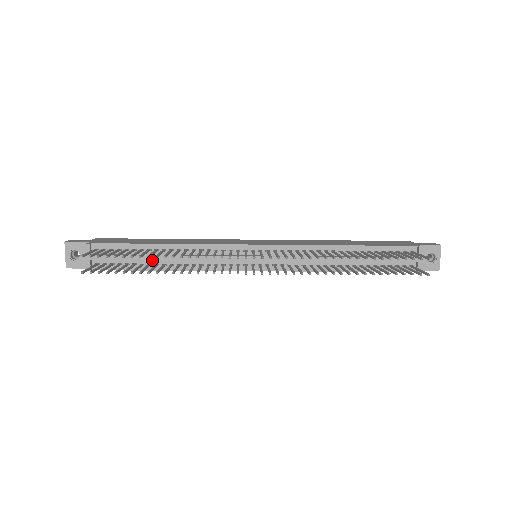
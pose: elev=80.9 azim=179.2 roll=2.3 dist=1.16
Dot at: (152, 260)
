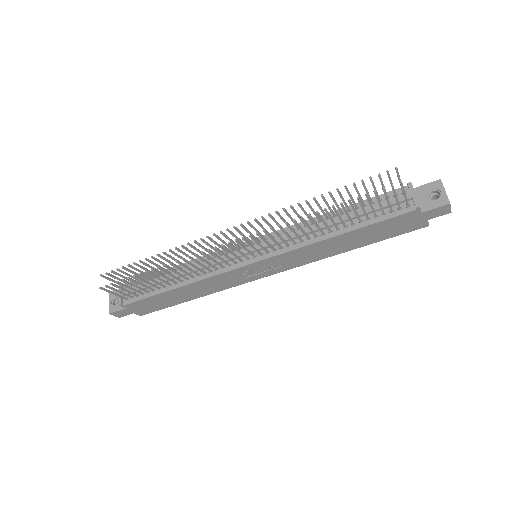
Dot at: occluded
